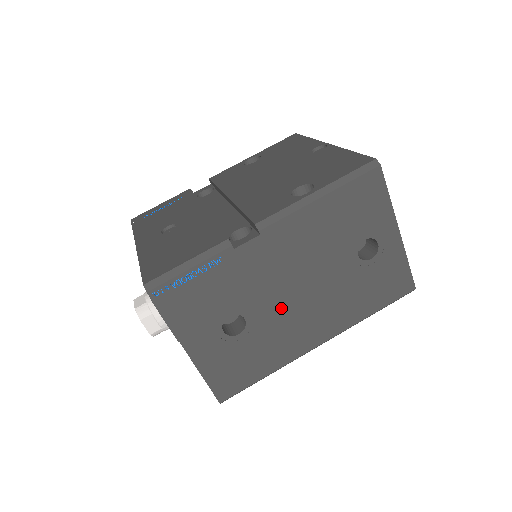
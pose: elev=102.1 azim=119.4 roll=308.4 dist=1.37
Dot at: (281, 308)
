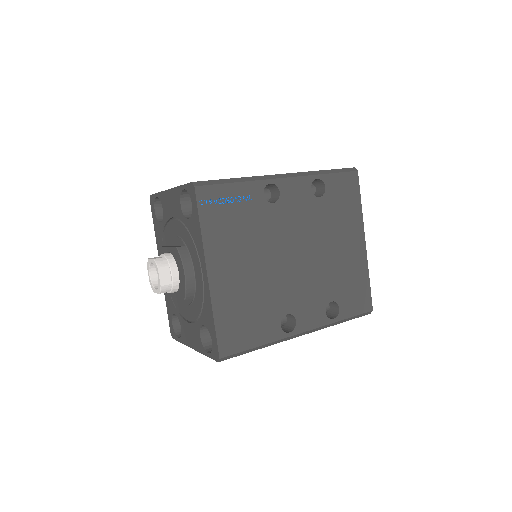
Dot at: occluded
